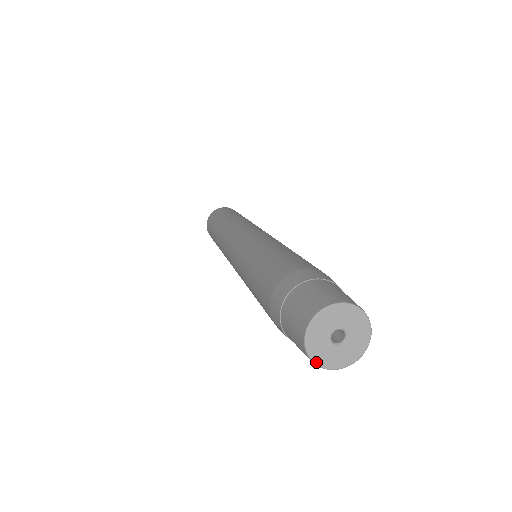
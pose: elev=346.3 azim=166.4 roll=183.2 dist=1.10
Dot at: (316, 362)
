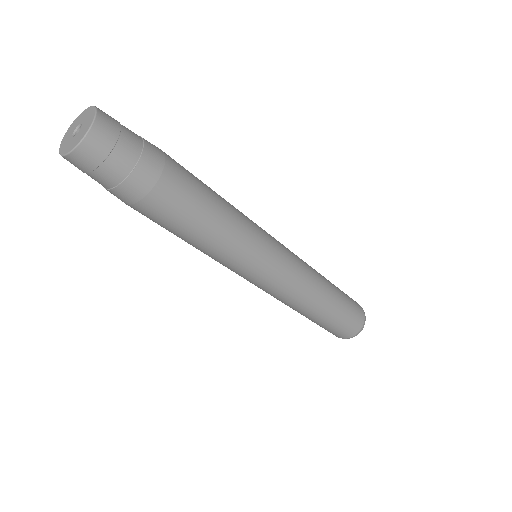
Dot at: (65, 154)
